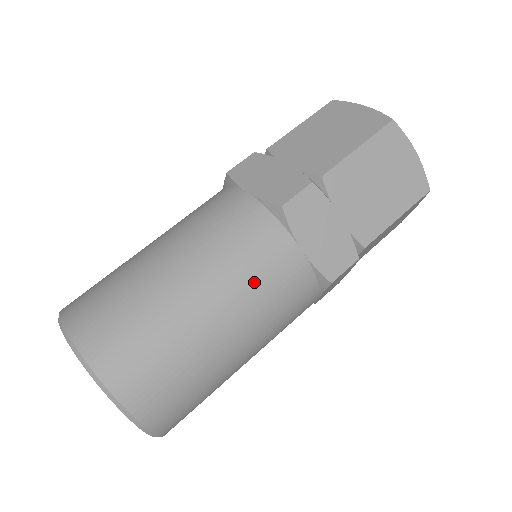
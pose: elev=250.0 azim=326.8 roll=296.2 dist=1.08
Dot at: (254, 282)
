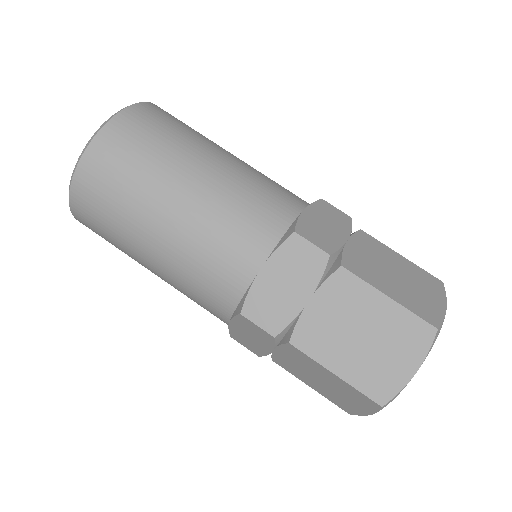
Dot at: (186, 290)
